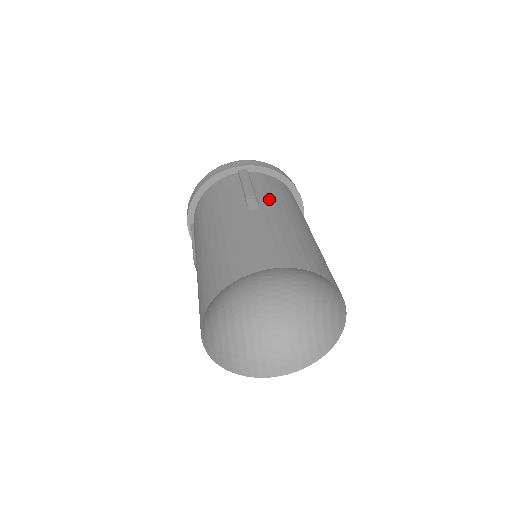
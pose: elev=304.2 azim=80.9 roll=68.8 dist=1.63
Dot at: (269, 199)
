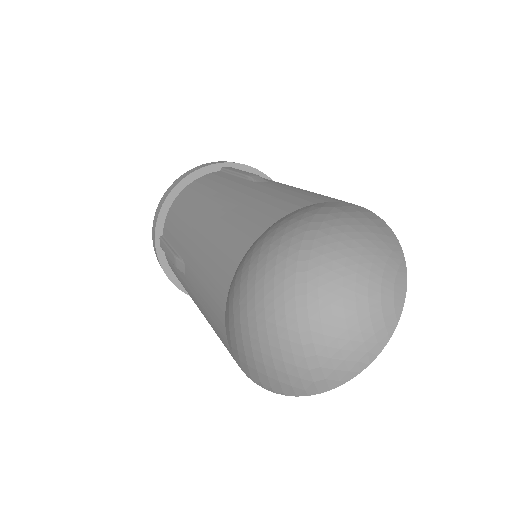
Dot at: occluded
